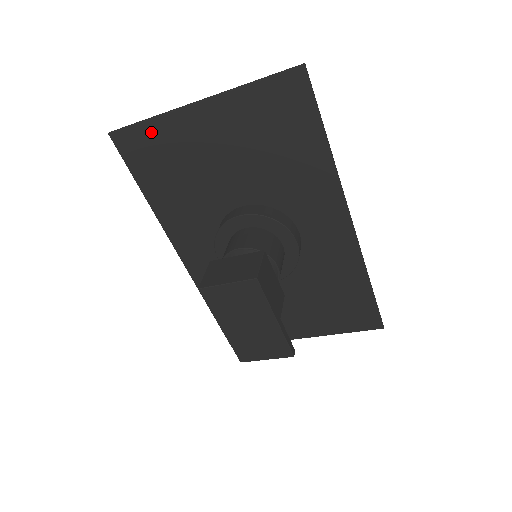
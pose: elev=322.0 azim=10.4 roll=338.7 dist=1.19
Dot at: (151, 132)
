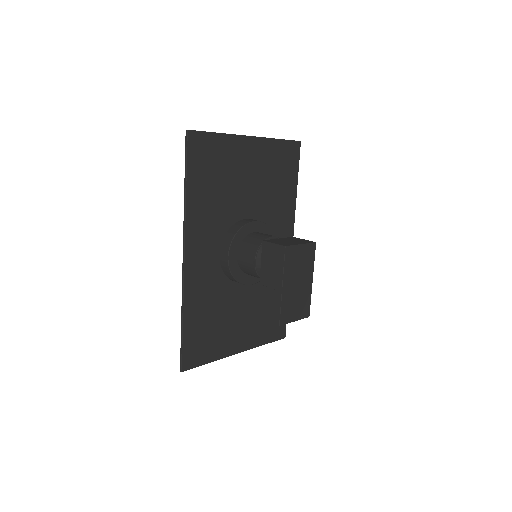
Dot at: (216, 142)
